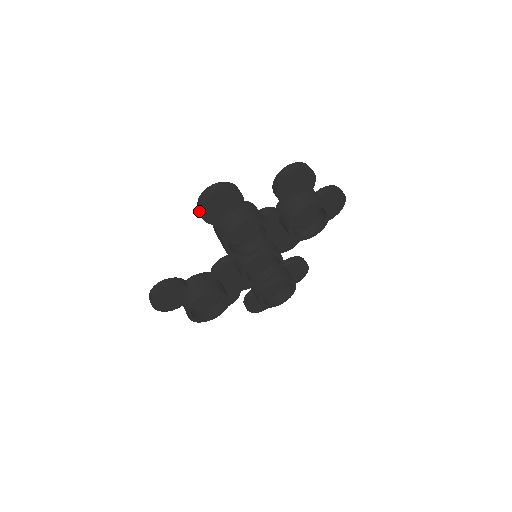
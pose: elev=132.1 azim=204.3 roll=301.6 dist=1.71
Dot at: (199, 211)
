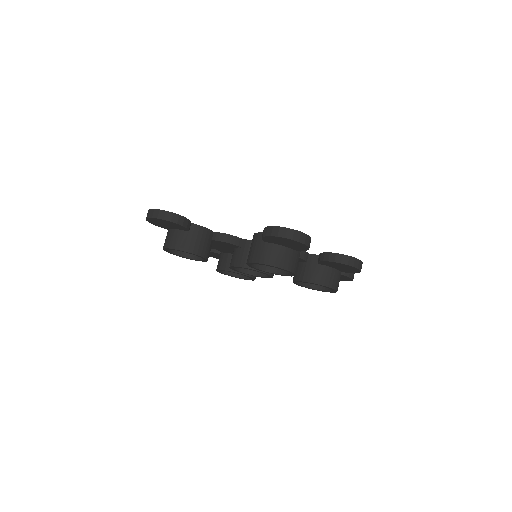
Dot at: (268, 233)
